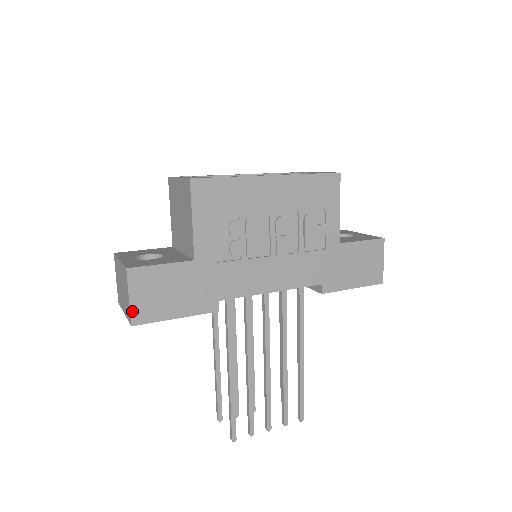
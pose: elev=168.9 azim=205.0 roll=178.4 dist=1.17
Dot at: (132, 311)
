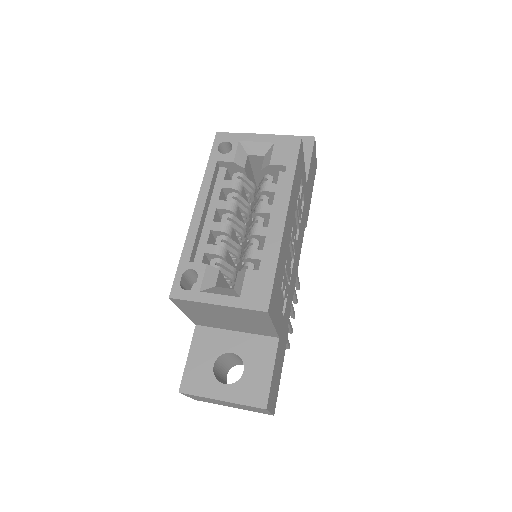
Dot at: (272, 412)
